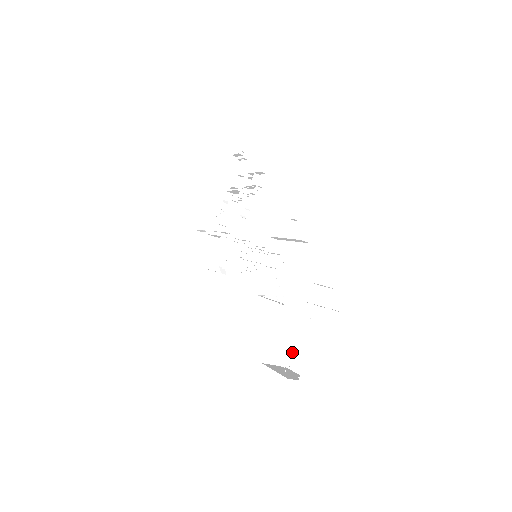
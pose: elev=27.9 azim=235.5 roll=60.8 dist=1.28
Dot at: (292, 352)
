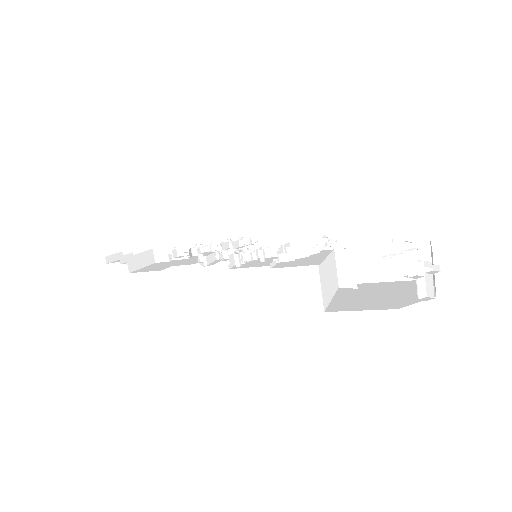
Dot at: (334, 303)
